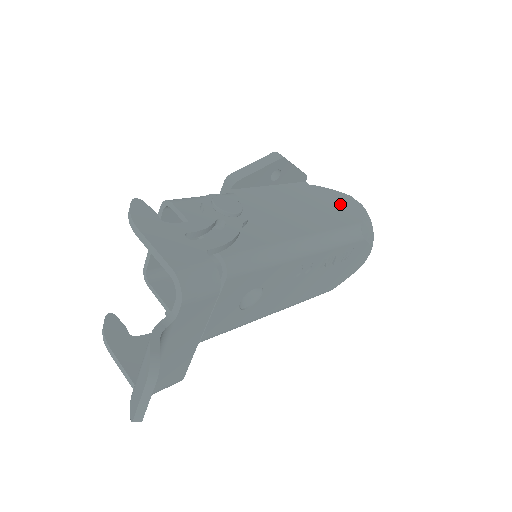
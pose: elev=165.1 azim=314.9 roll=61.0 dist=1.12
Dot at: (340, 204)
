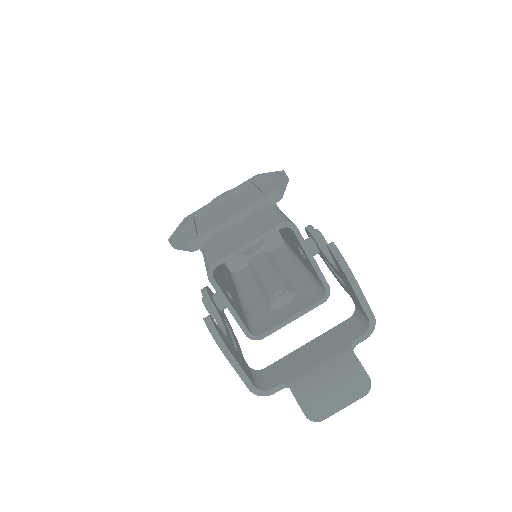
Dot at: occluded
